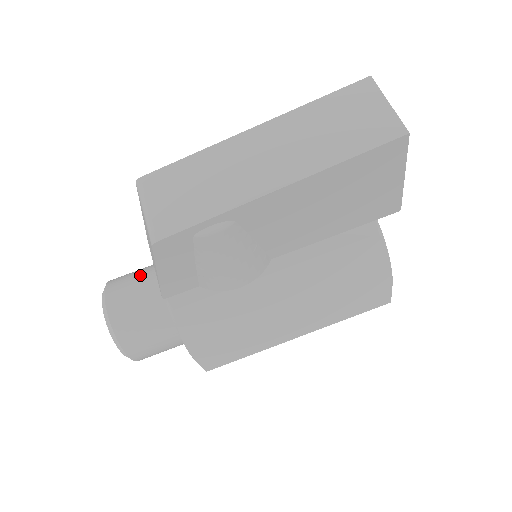
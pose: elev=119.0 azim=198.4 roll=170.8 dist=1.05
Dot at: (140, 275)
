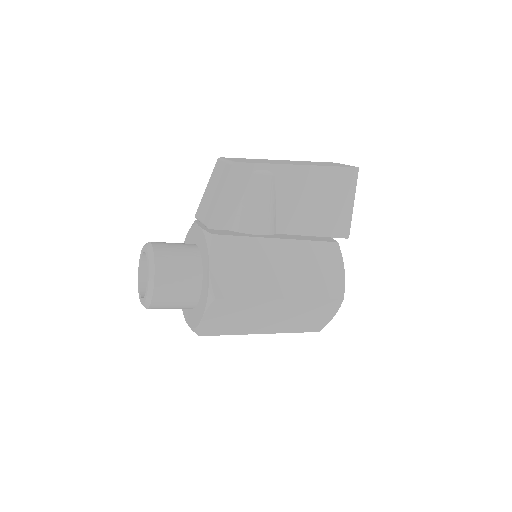
Dot at: occluded
